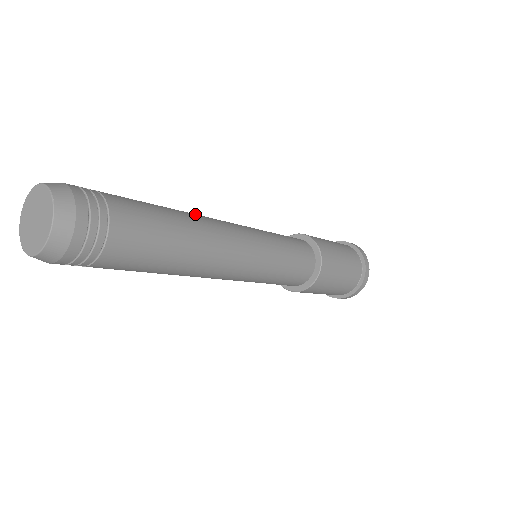
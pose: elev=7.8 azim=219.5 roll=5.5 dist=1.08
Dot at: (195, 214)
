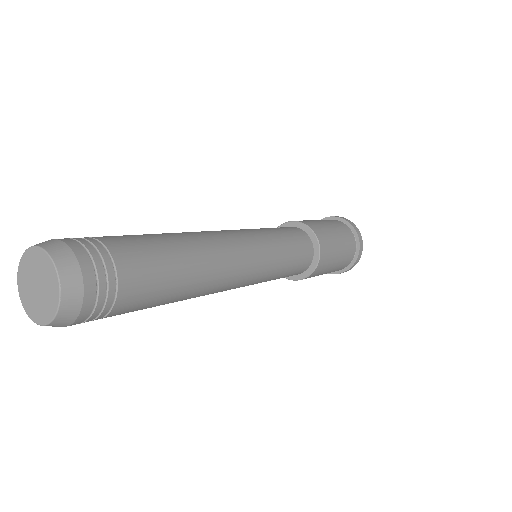
Dot at: (209, 247)
